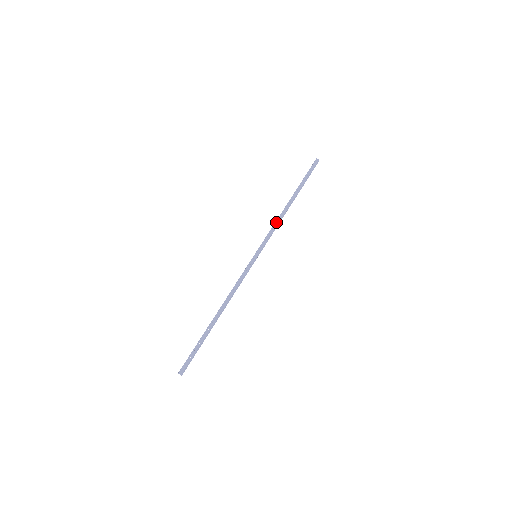
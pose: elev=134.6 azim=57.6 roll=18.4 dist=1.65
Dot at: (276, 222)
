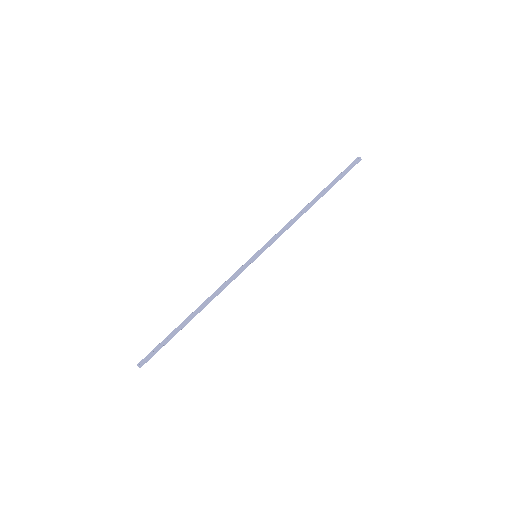
Dot at: (289, 222)
